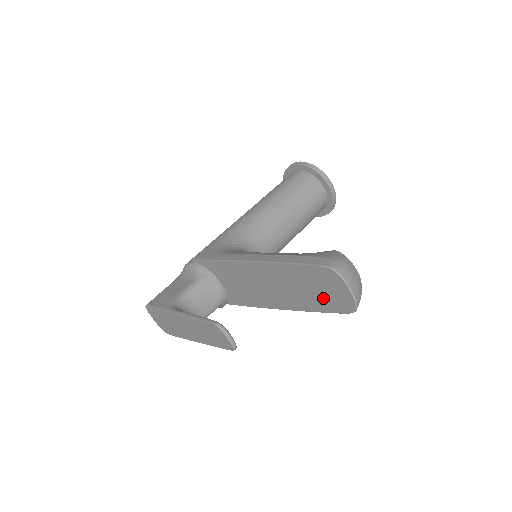
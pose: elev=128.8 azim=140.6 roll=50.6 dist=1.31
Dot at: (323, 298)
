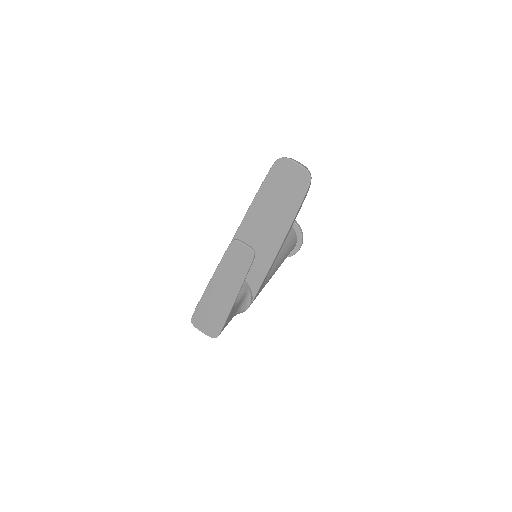
Dot at: (291, 192)
